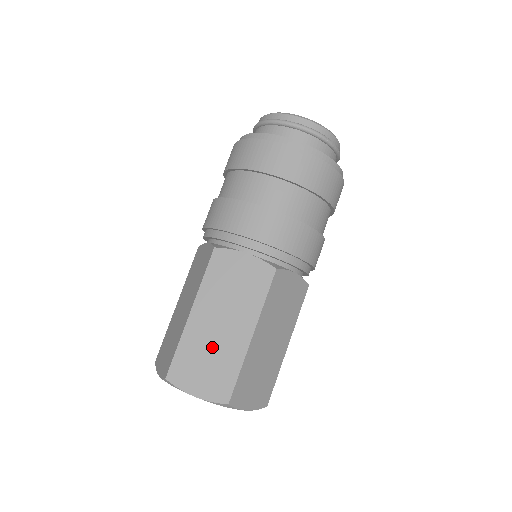
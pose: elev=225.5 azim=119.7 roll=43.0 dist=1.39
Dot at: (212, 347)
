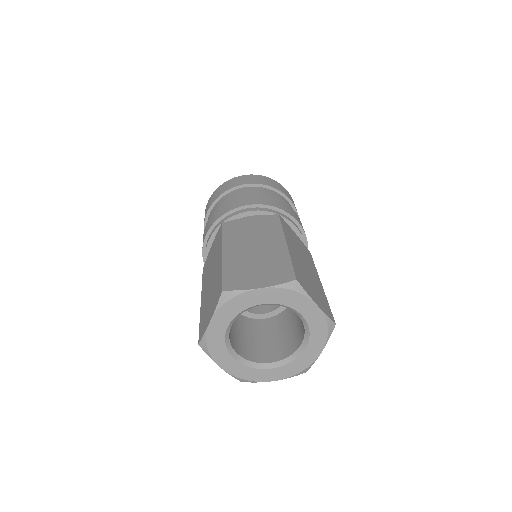
Dot at: (255, 259)
